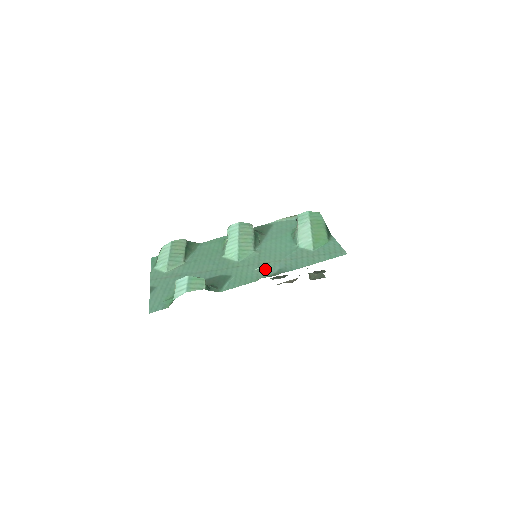
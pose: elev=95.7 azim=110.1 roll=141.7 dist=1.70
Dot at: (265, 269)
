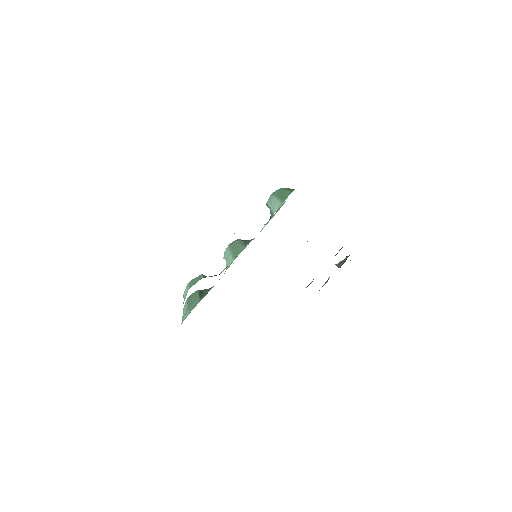
Dot at: occluded
